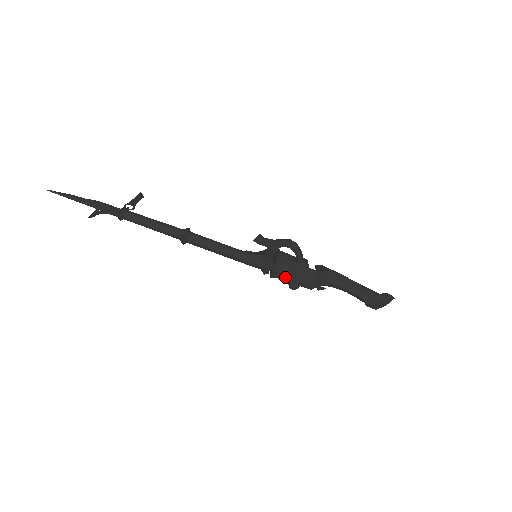
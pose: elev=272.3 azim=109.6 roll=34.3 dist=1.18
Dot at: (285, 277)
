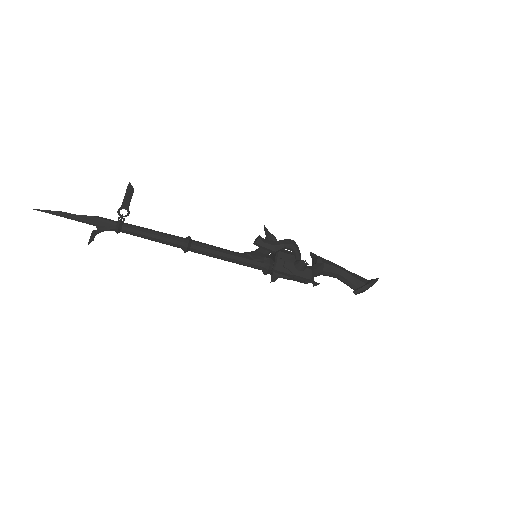
Dot at: (284, 278)
